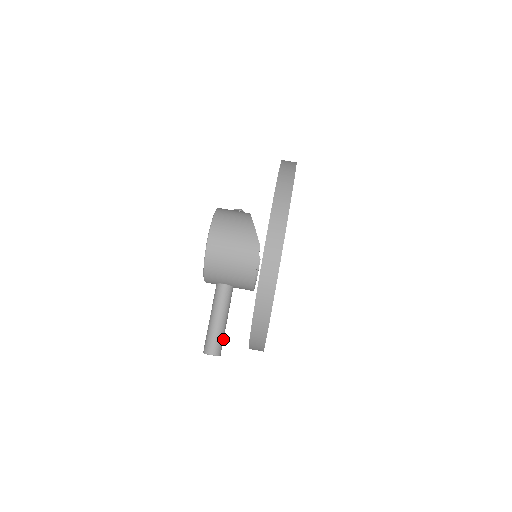
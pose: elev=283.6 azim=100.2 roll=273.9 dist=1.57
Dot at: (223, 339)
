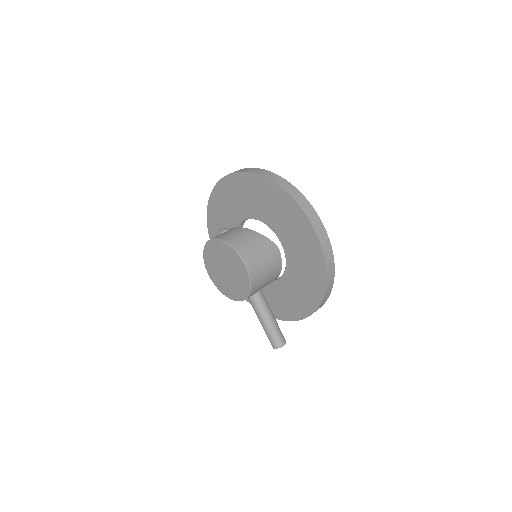
Dot at: occluded
